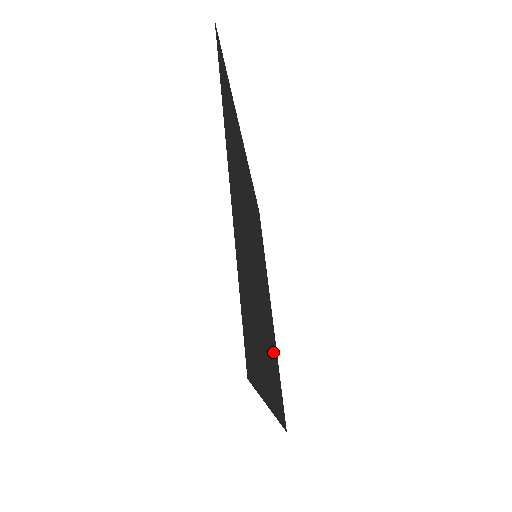
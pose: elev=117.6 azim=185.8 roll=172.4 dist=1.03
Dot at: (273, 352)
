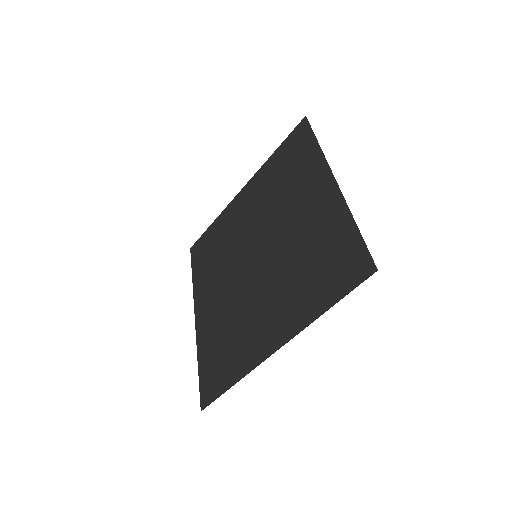
Dot at: (224, 336)
